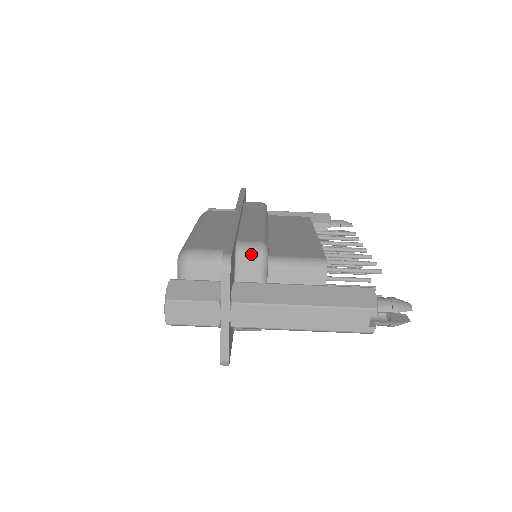
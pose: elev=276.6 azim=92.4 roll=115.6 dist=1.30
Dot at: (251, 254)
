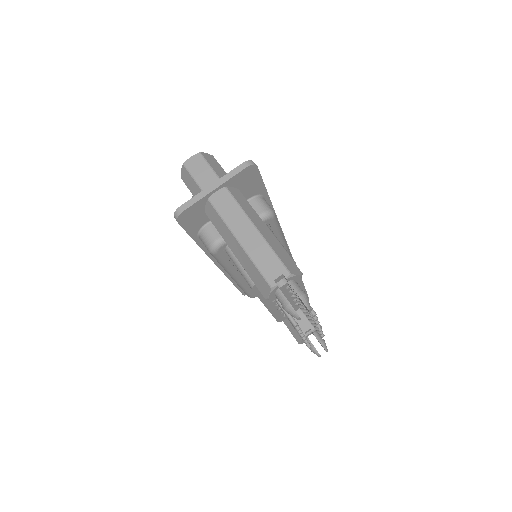
Dot at: (262, 205)
